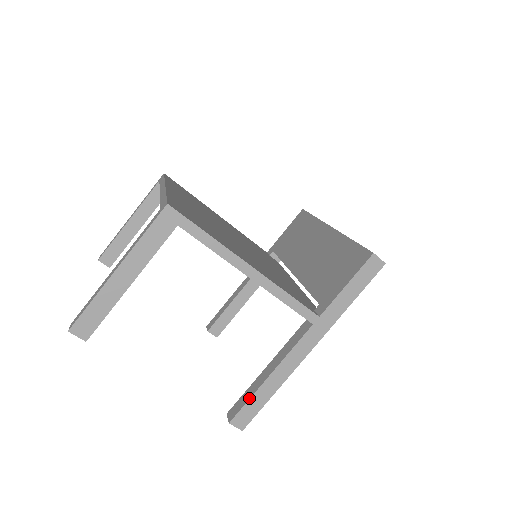
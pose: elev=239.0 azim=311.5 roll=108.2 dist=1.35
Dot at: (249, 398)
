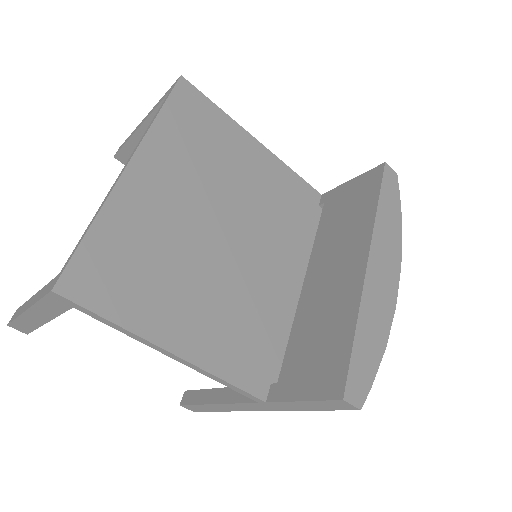
Dot at: (196, 404)
